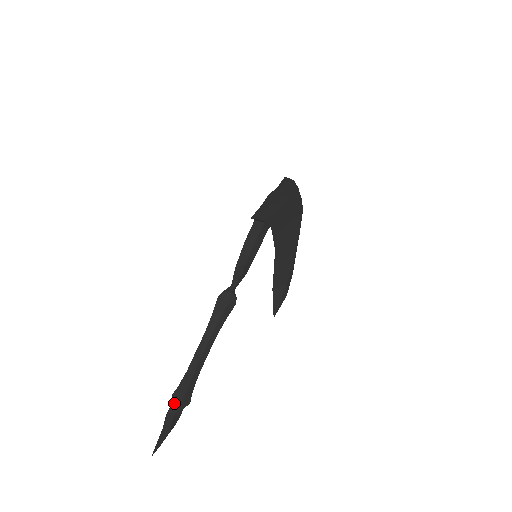
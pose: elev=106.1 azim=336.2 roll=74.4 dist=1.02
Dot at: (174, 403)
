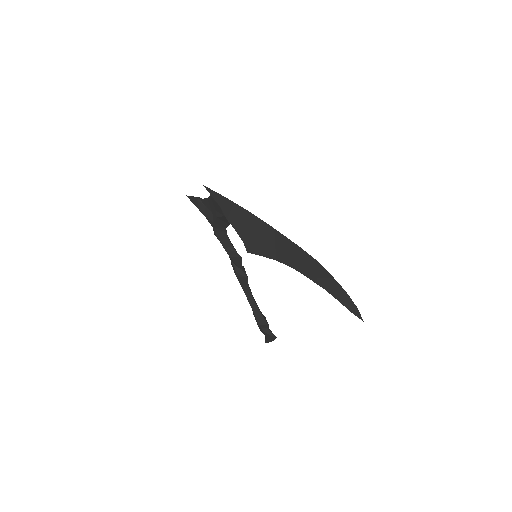
Dot at: (263, 327)
